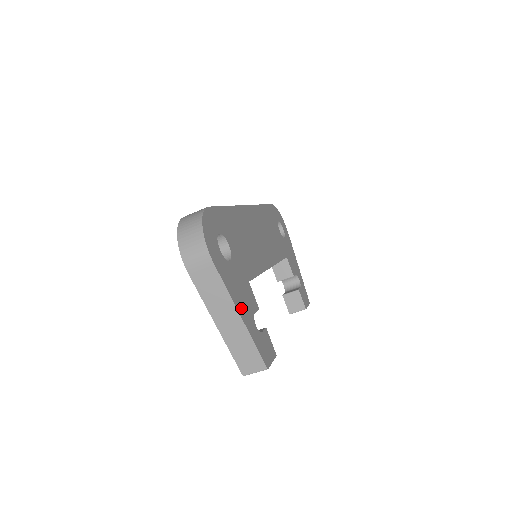
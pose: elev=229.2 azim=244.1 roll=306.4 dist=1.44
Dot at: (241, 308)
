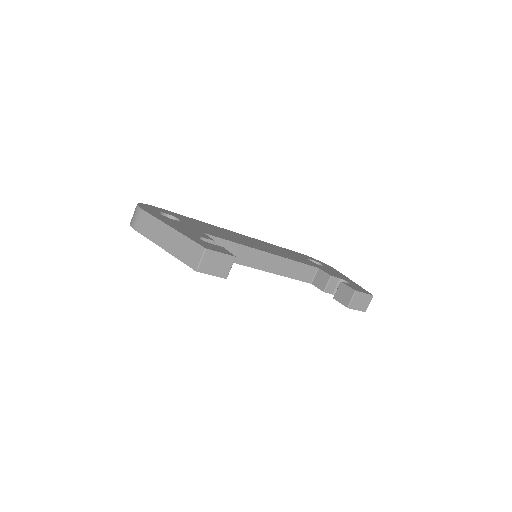
Dot at: (175, 227)
